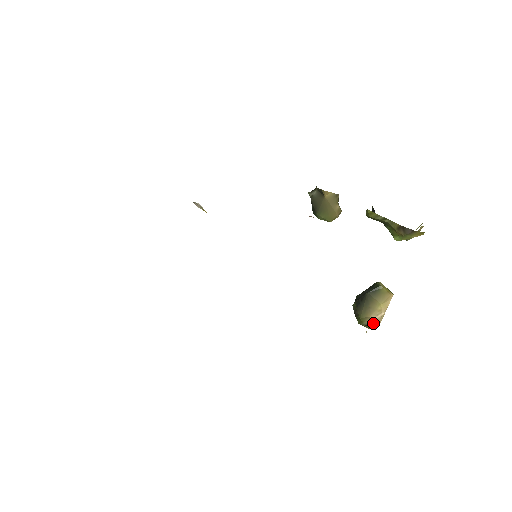
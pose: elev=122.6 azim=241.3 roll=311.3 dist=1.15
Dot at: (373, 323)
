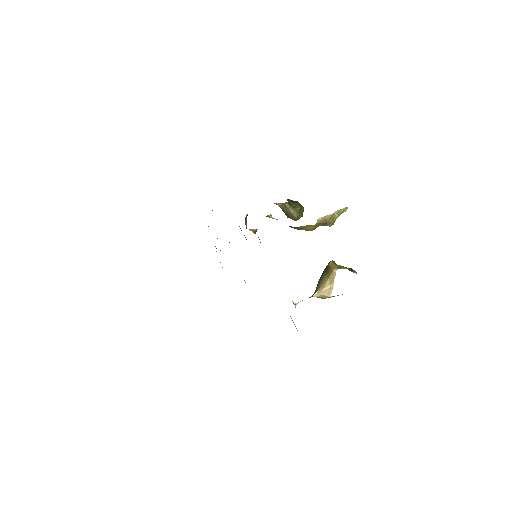
Dot at: (319, 294)
